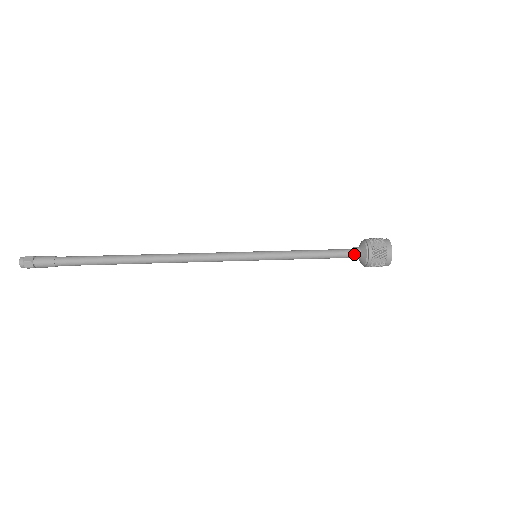
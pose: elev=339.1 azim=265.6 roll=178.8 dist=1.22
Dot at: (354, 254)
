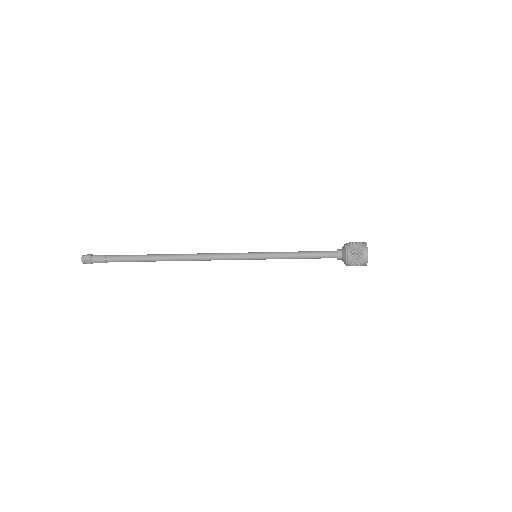
Dot at: (336, 253)
